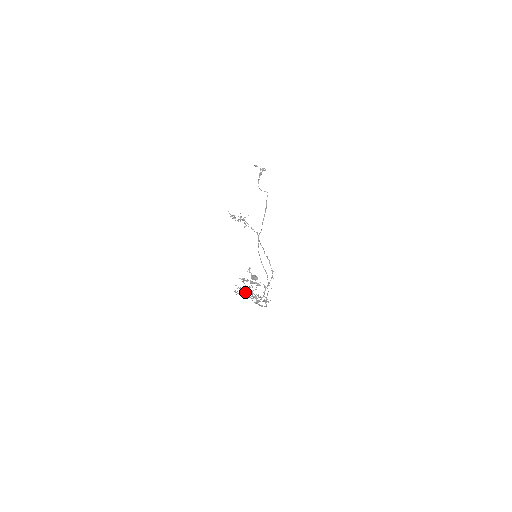
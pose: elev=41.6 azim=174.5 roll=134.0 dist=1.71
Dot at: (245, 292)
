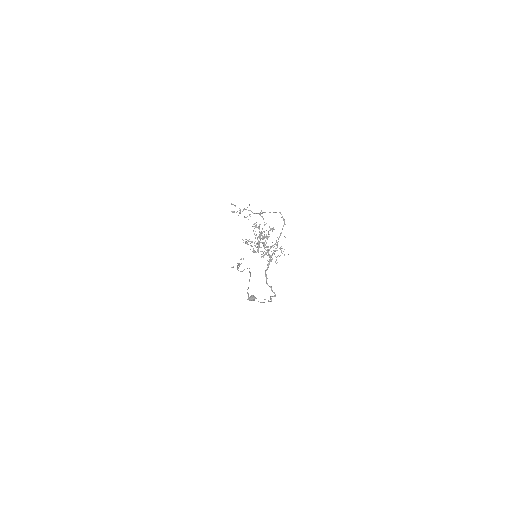
Dot at: (258, 237)
